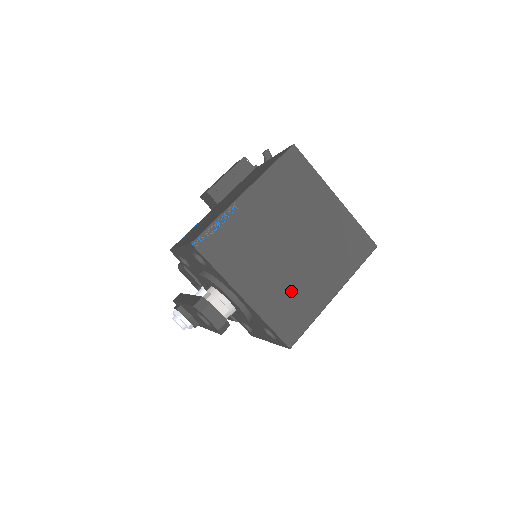
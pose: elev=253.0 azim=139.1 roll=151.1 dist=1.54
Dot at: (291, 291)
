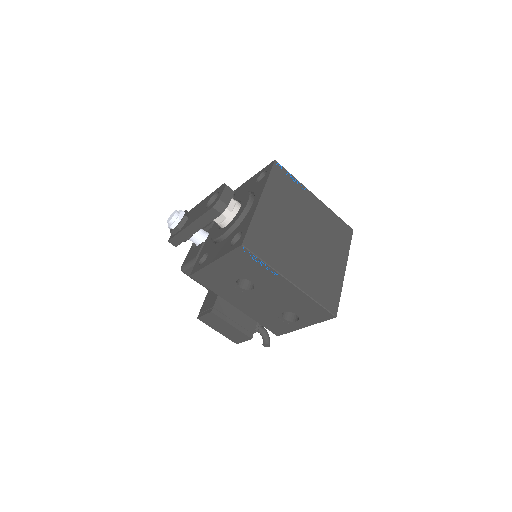
Dot at: (279, 239)
